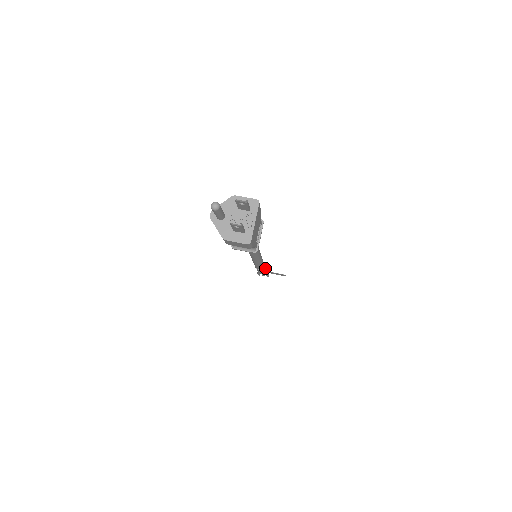
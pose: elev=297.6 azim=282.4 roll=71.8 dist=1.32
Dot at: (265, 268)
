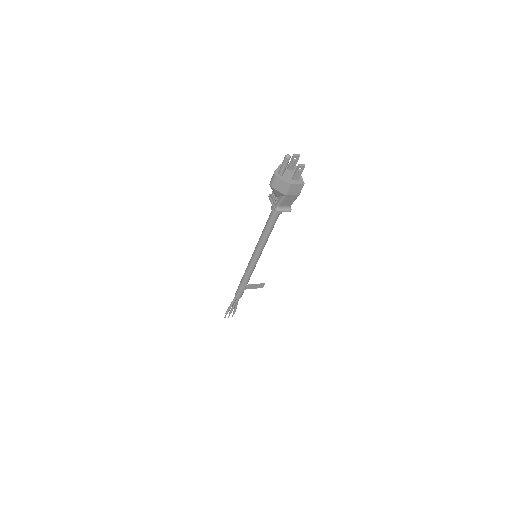
Dot at: occluded
